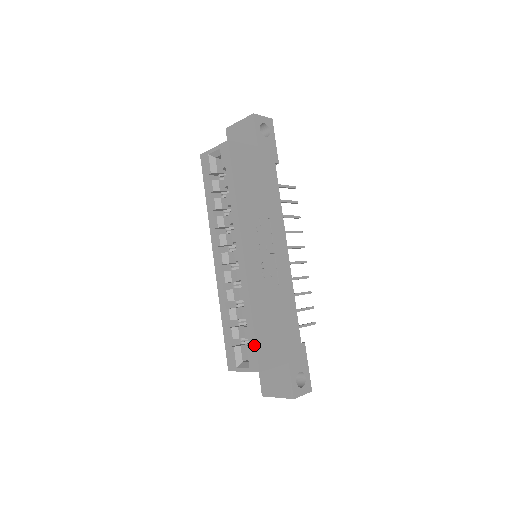
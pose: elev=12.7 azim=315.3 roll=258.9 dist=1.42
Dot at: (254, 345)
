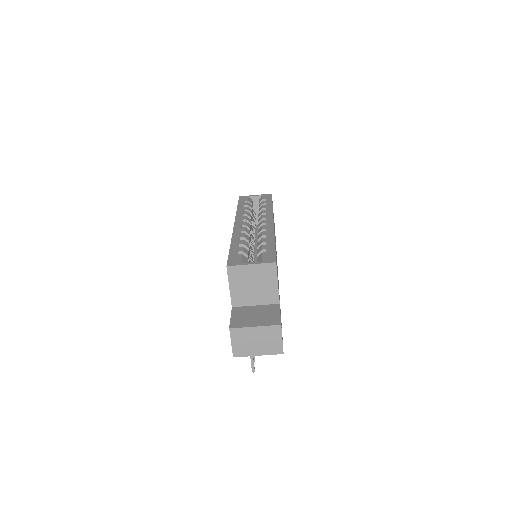
Dot at: (273, 251)
